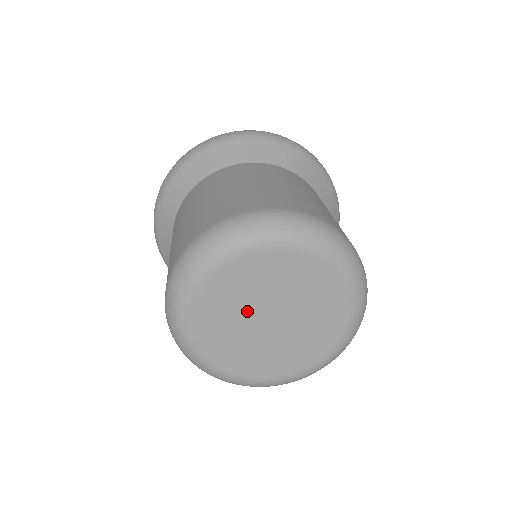
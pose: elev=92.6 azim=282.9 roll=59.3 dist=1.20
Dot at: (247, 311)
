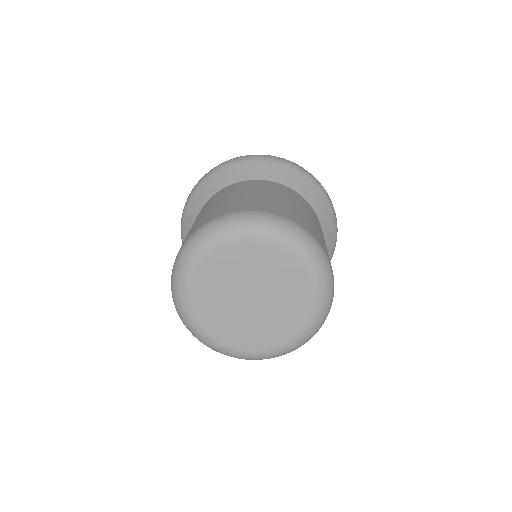
Dot at: (230, 294)
